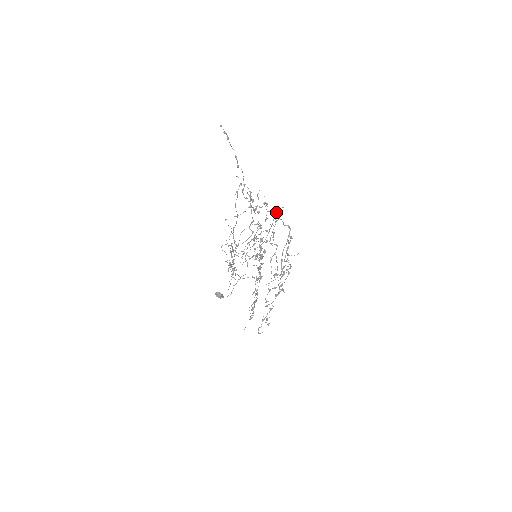
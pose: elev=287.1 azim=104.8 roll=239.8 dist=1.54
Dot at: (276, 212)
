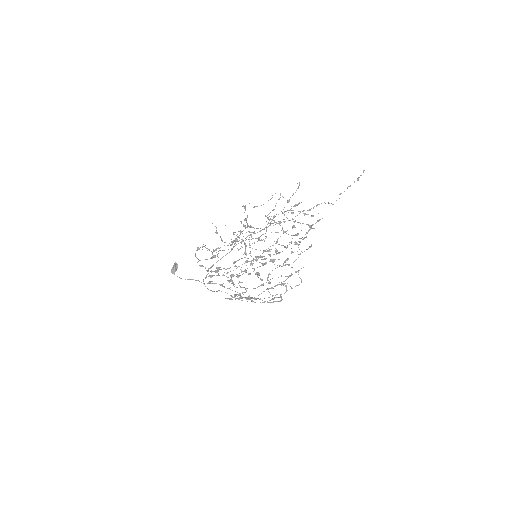
Dot at: occluded
